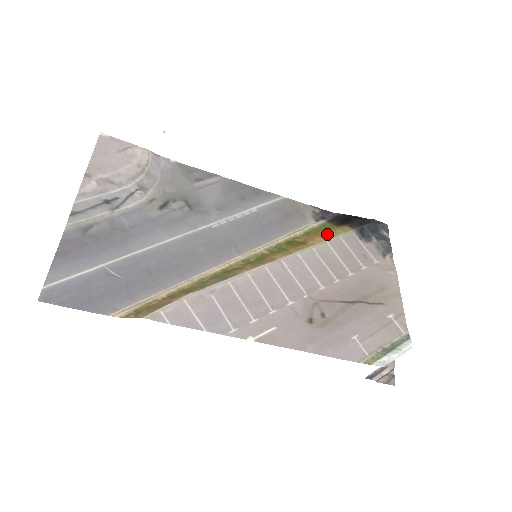
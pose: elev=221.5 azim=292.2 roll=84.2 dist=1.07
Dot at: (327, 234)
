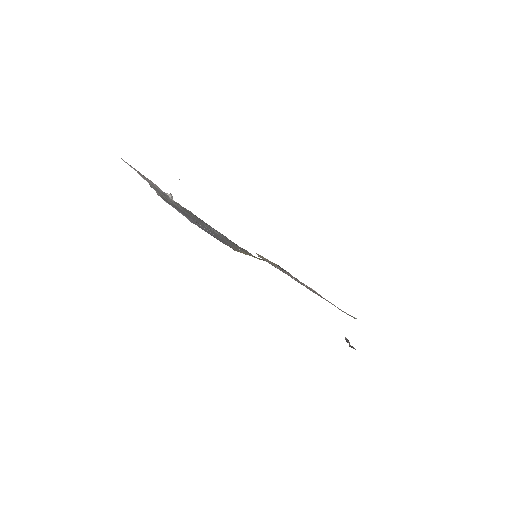
Dot at: occluded
